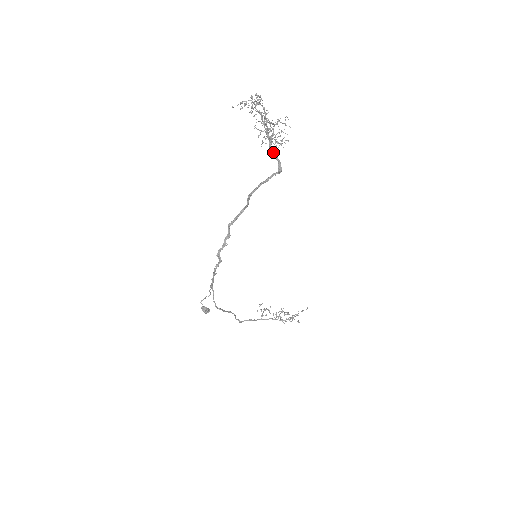
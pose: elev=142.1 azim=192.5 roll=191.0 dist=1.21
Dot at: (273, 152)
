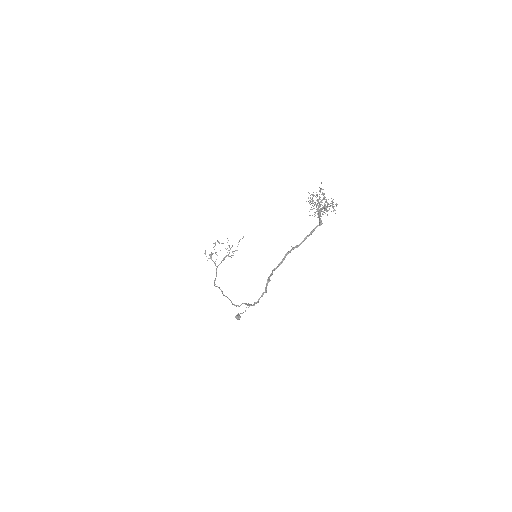
Dot at: (319, 217)
